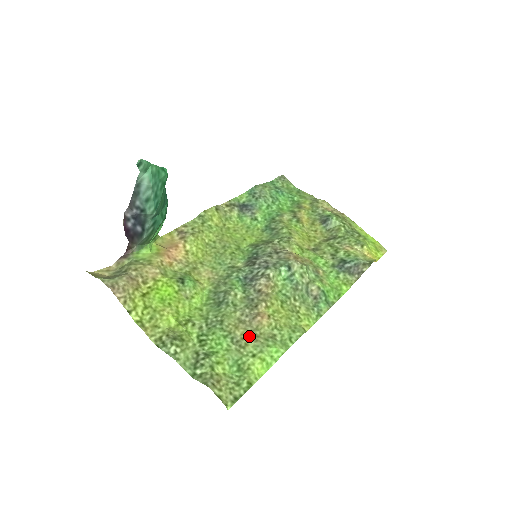
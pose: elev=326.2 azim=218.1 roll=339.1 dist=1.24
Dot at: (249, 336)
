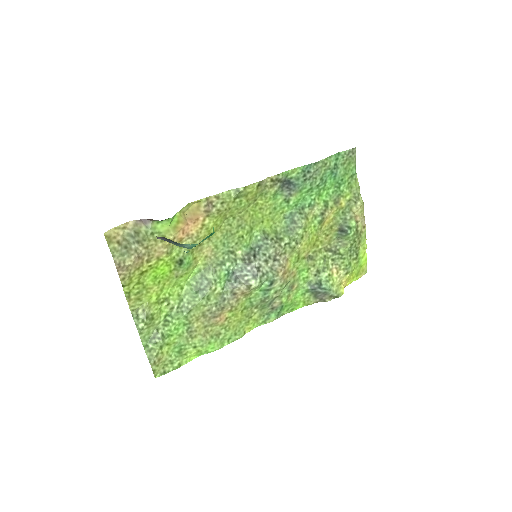
Dot at: (202, 330)
